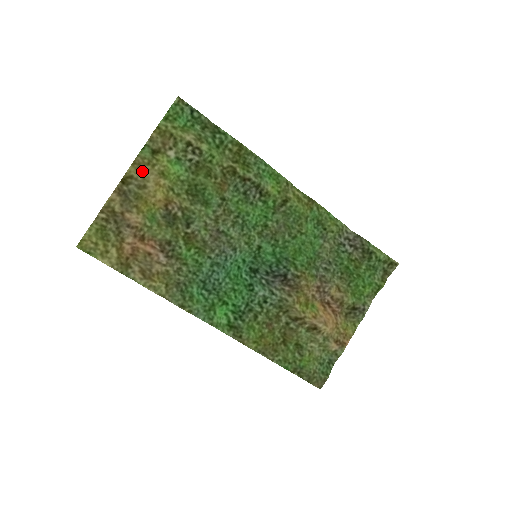
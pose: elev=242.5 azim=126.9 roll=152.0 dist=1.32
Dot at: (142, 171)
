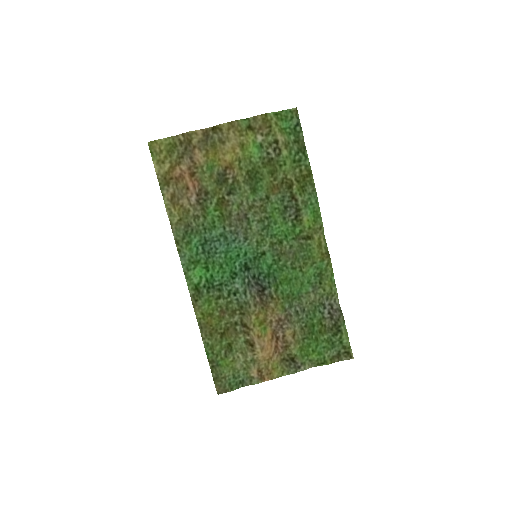
Dot at: (231, 132)
